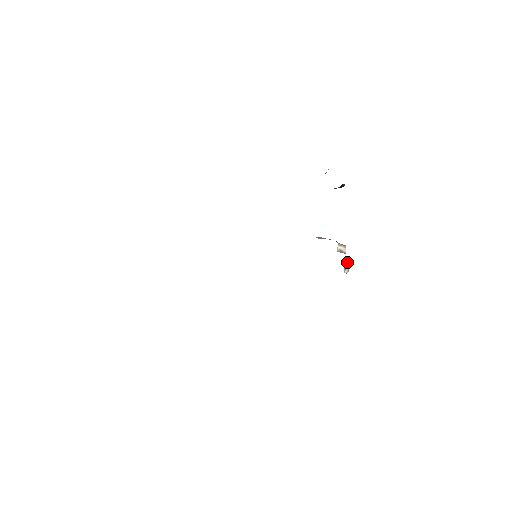
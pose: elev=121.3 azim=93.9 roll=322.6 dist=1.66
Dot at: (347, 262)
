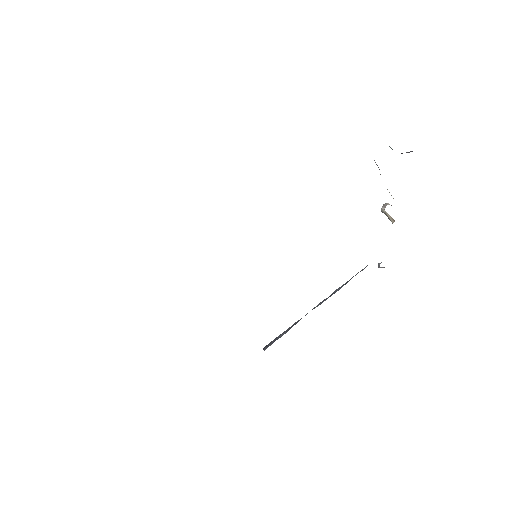
Dot at: occluded
